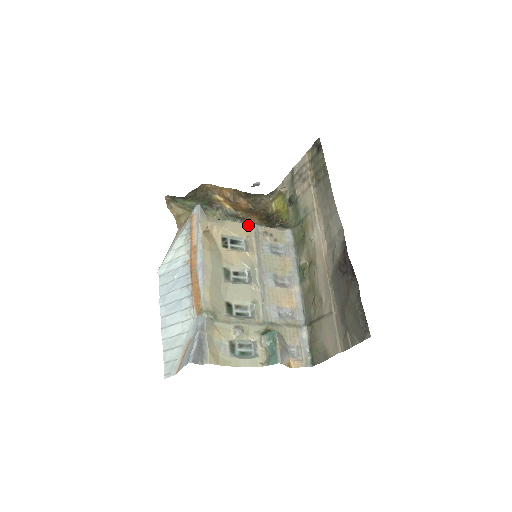
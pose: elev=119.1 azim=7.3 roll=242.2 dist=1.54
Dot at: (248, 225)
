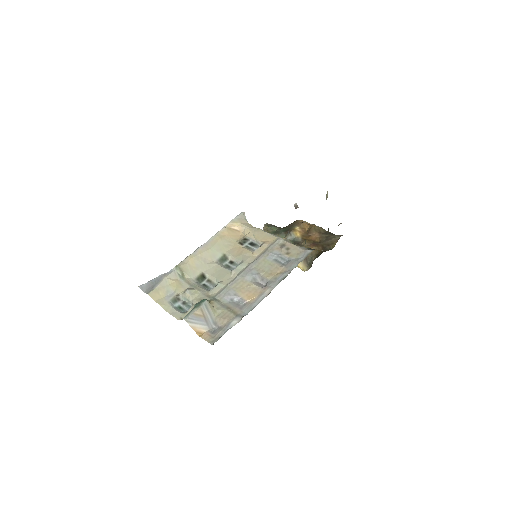
Dot at: (274, 236)
